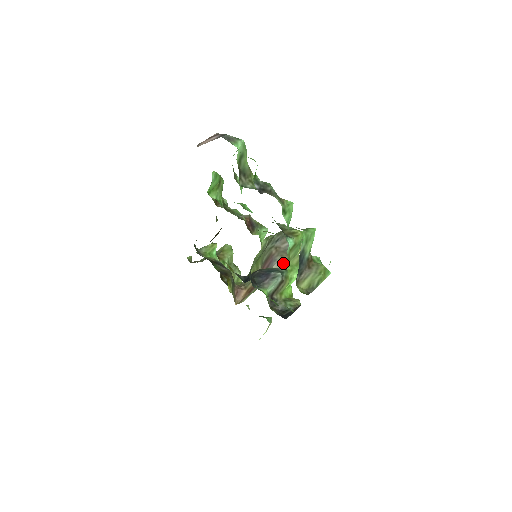
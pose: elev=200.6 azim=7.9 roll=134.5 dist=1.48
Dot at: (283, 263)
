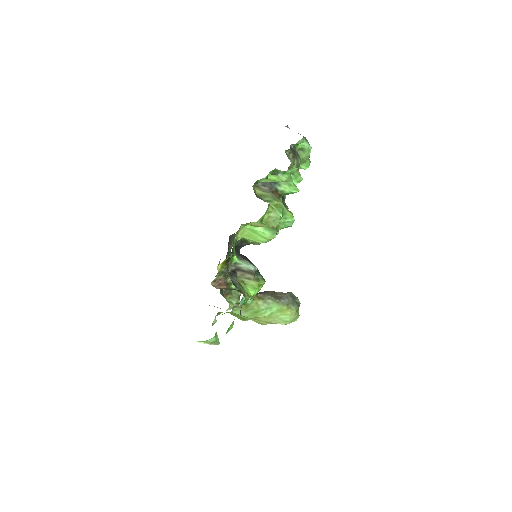
Dot at: (267, 299)
